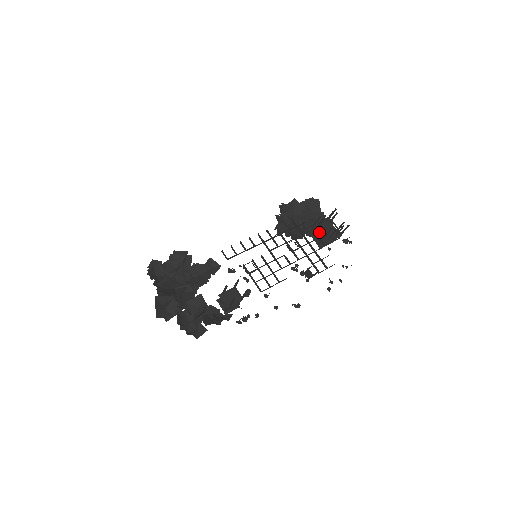
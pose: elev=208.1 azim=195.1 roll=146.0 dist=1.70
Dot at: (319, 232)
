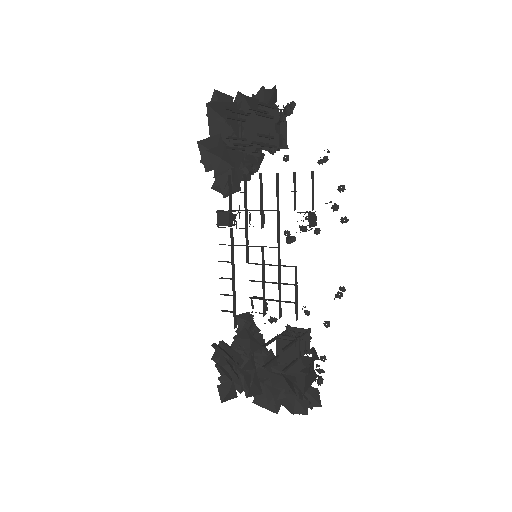
Dot at: (256, 147)
